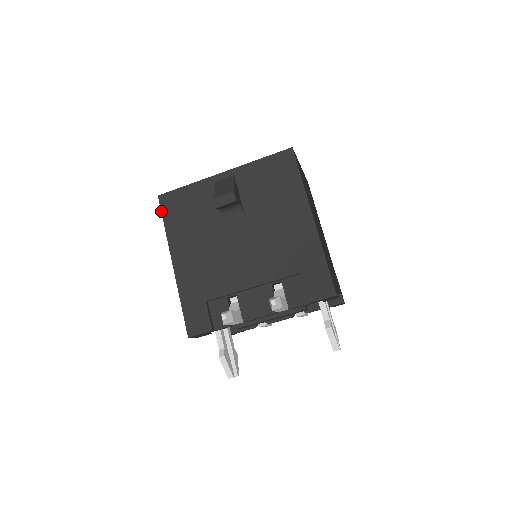
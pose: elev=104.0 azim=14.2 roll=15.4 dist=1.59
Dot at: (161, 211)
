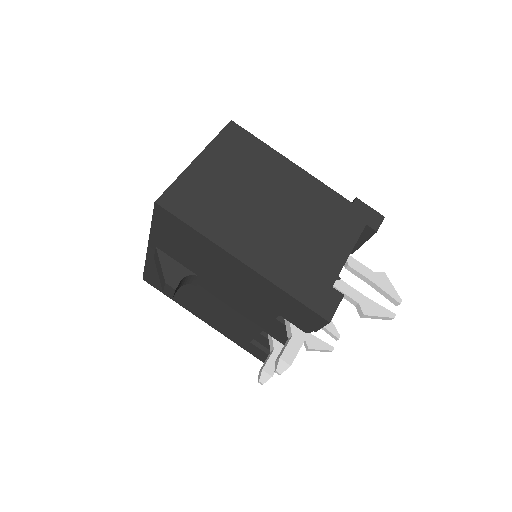
Dot at: (157, 289)
